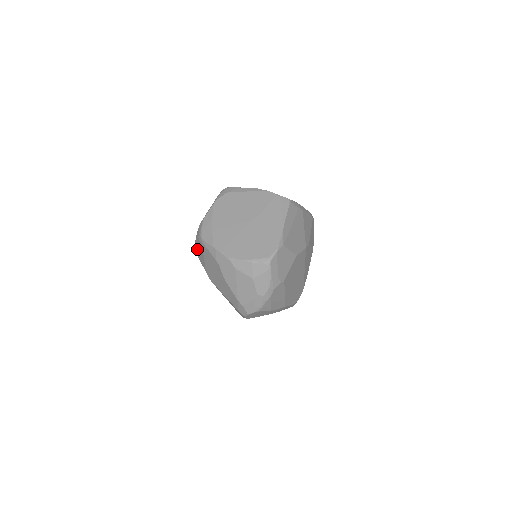
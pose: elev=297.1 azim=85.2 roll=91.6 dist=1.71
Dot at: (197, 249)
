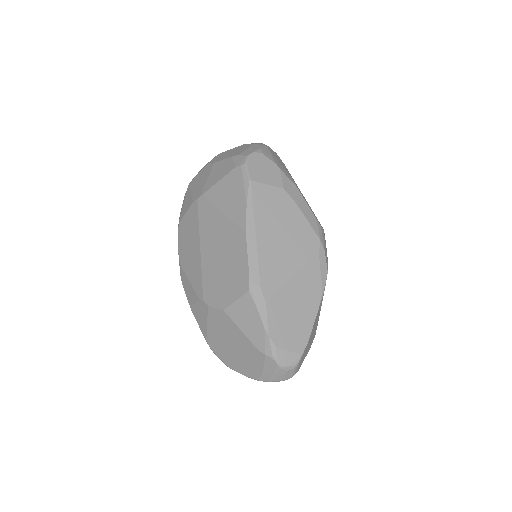
Dot at: (182, 210)
